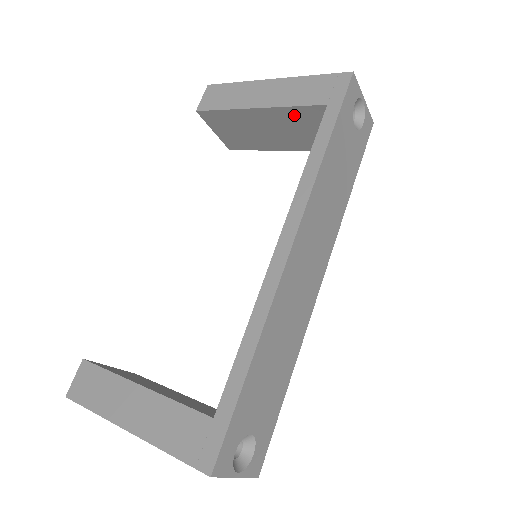
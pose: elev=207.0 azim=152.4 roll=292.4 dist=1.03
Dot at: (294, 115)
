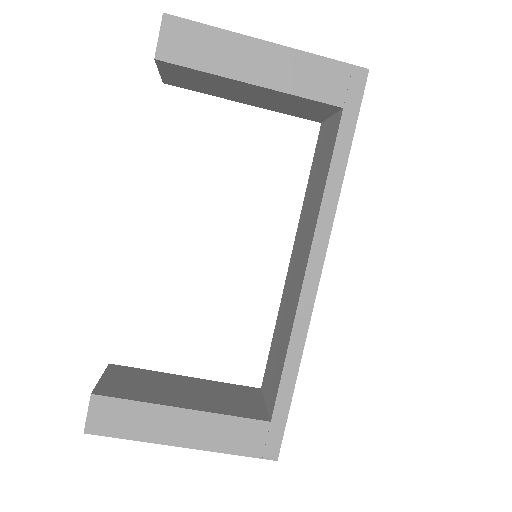
Dot at: (294, 99)
